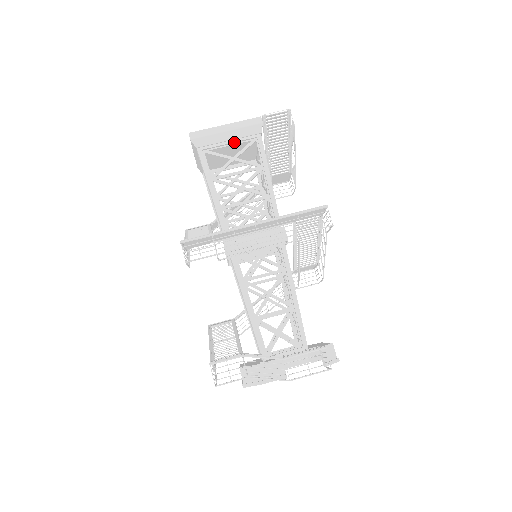
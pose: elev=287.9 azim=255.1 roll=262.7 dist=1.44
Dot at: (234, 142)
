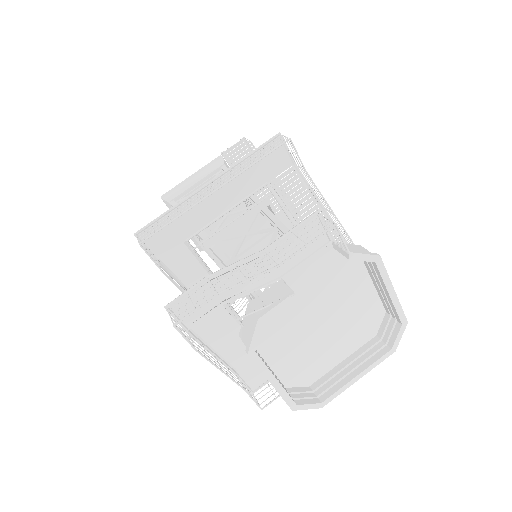
Dot at: (201, 181)
